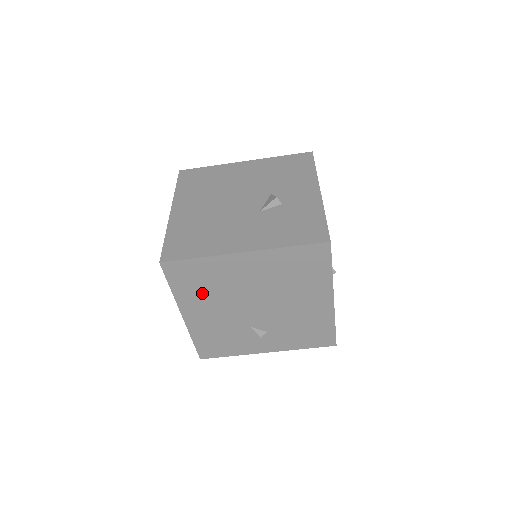
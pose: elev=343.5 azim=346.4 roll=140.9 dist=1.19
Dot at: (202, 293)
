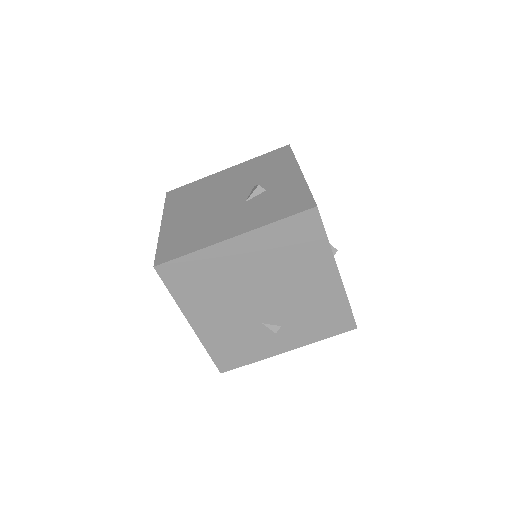
Dot at: (204, 293)
